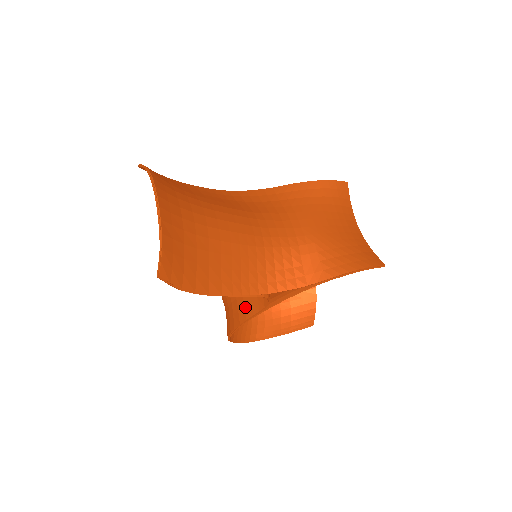
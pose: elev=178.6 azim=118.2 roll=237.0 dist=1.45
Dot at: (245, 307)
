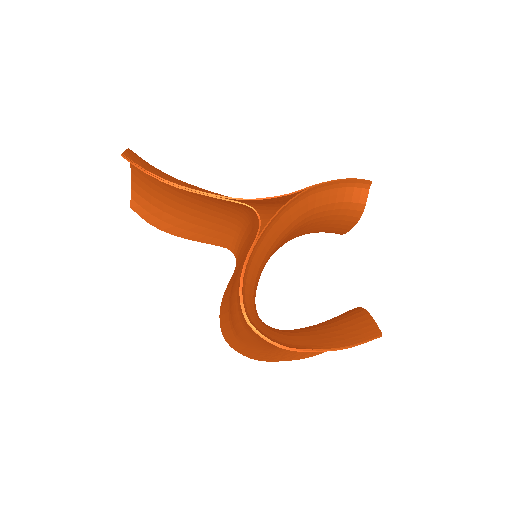
Dot at: occluded
